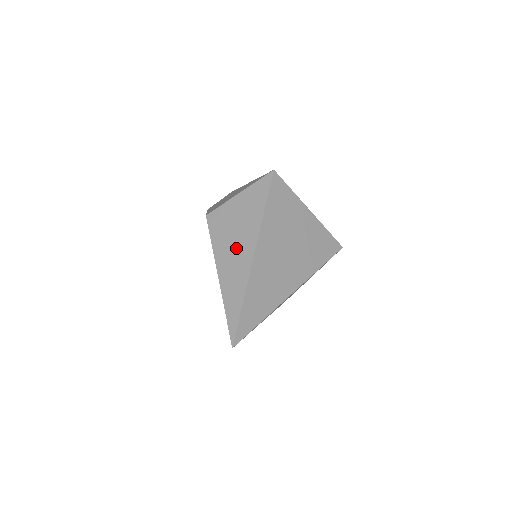
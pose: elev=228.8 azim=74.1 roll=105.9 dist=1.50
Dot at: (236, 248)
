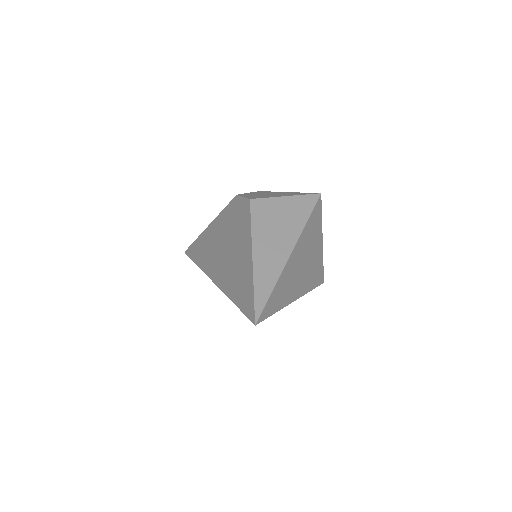
Dot at: (275, 240)
